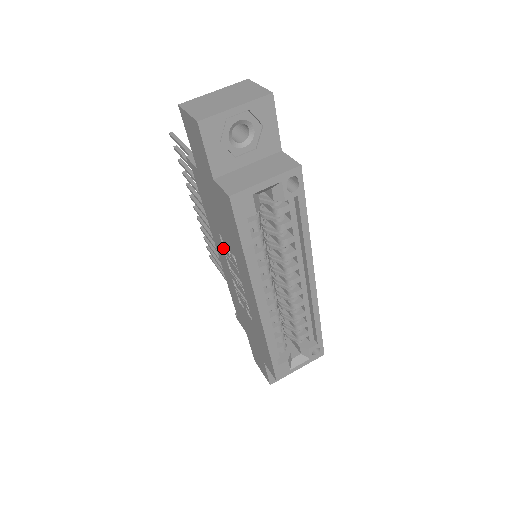
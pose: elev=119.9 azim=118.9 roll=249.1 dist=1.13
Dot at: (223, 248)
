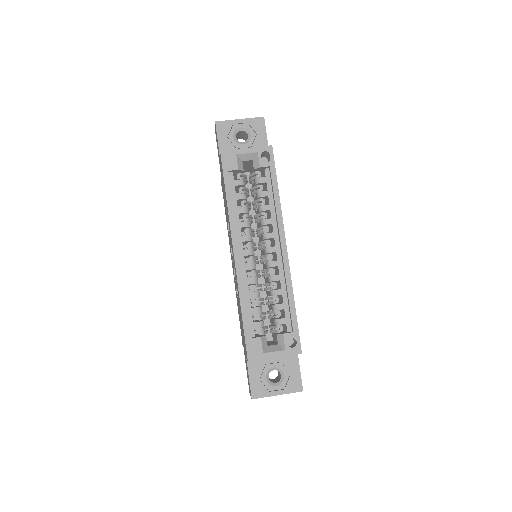
Dot at: (229, 237)
